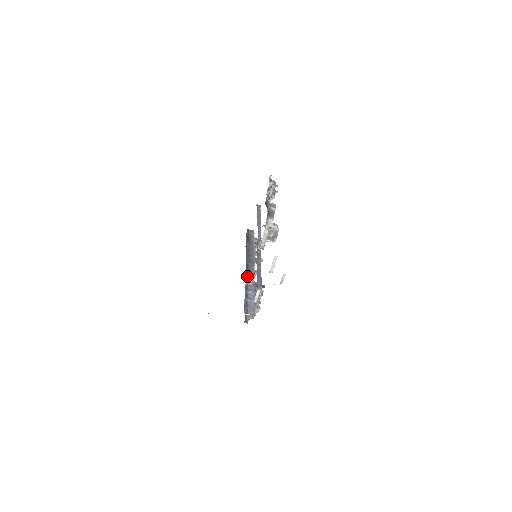
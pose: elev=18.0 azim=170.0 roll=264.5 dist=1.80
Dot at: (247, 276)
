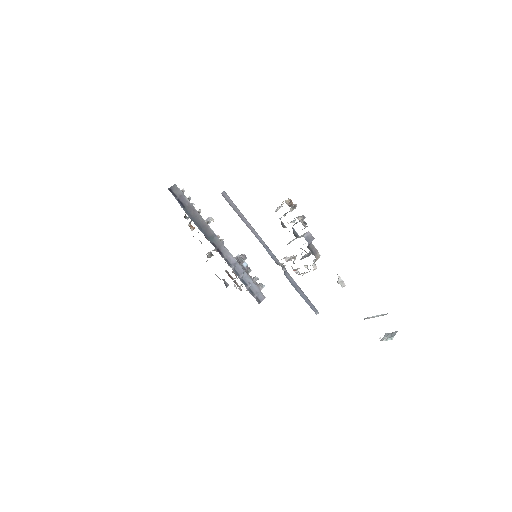
Dot at: (225, 258)
